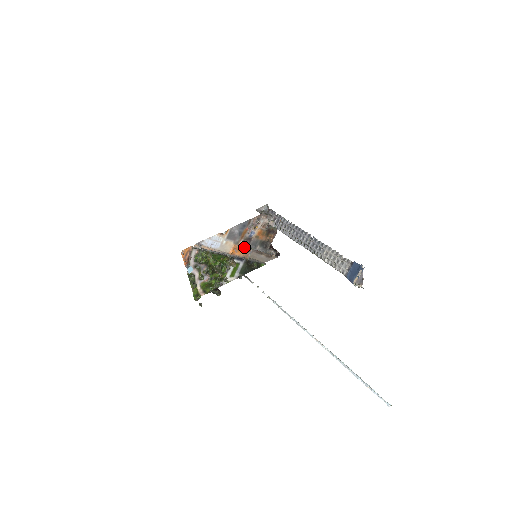
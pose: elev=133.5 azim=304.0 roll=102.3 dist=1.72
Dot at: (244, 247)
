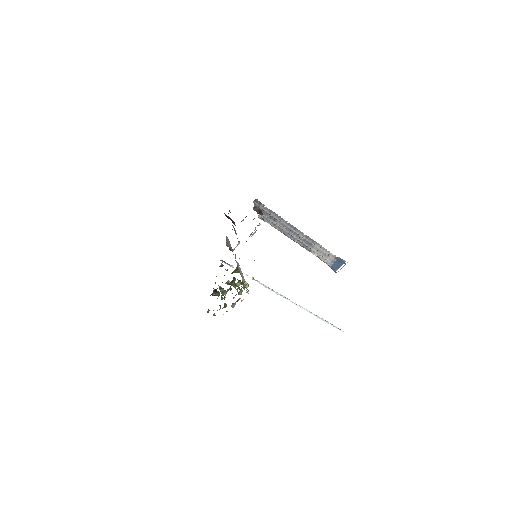
Dot at: occluded
